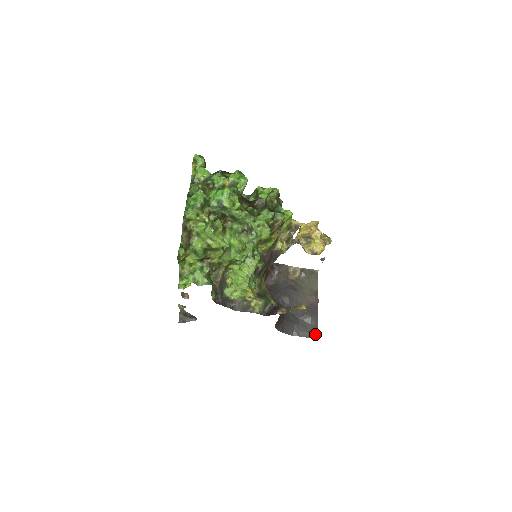
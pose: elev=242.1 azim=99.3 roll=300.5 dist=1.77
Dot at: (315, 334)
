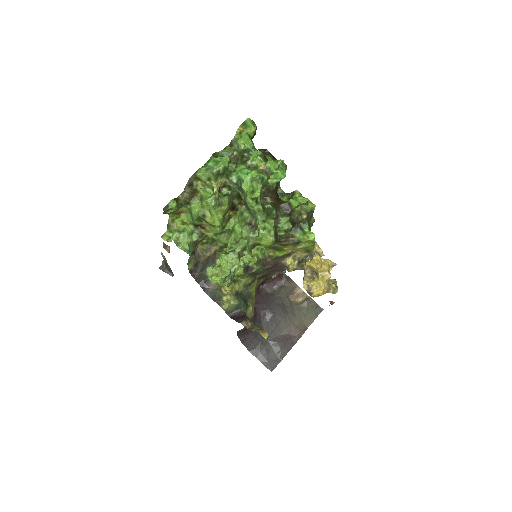
Dot at: (272, 366)
